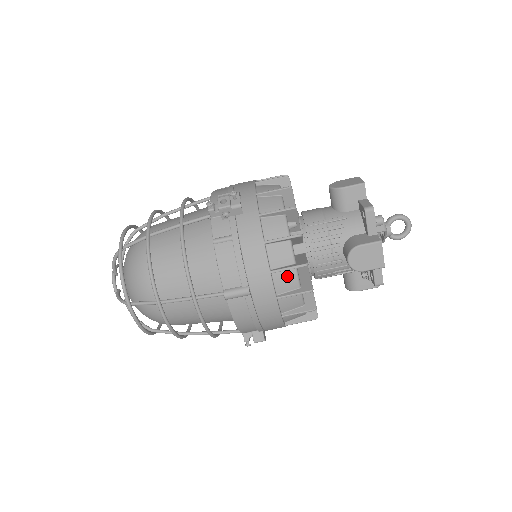
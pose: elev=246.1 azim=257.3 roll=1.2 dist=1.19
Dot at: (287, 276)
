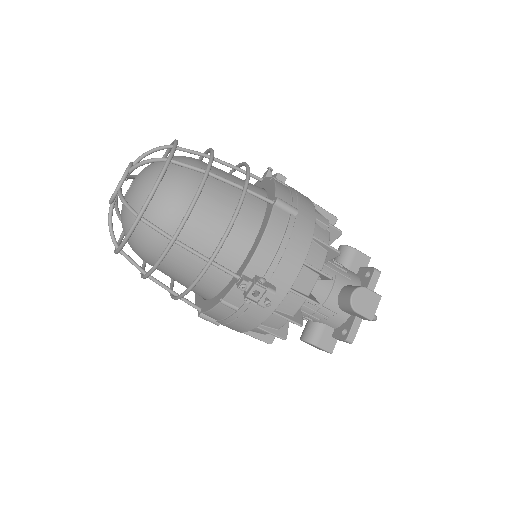
Dot at: occluded
